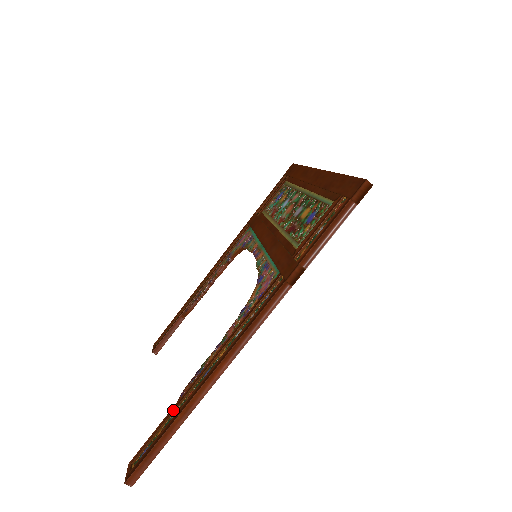
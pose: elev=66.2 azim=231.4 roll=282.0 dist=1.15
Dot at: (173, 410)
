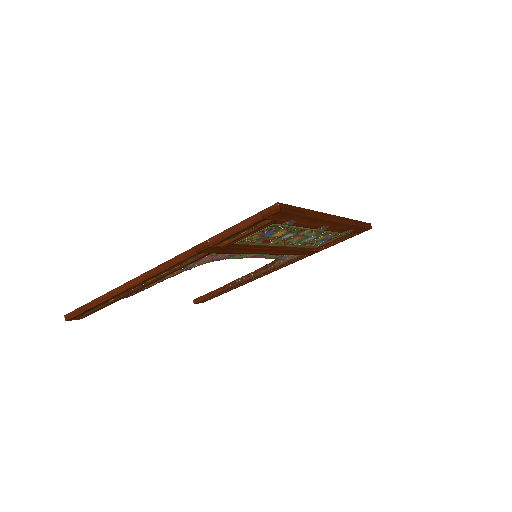
Dot at: occluded
